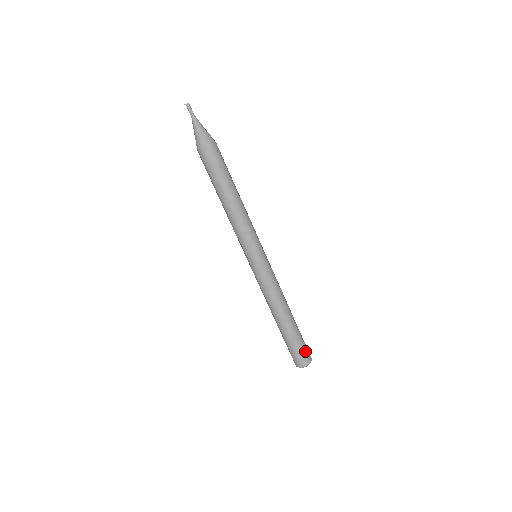
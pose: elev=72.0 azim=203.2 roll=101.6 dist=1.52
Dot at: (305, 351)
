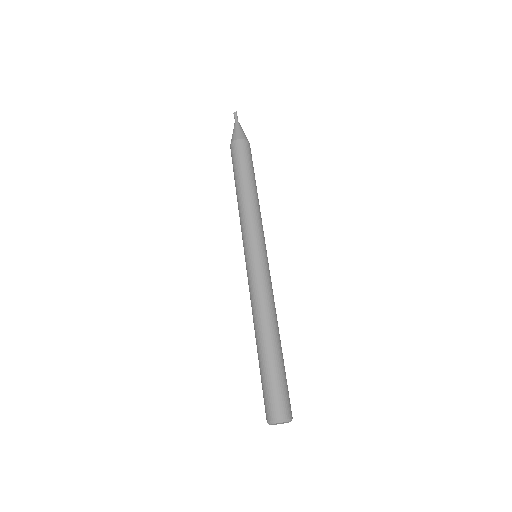
Dot at: (277, 397)
